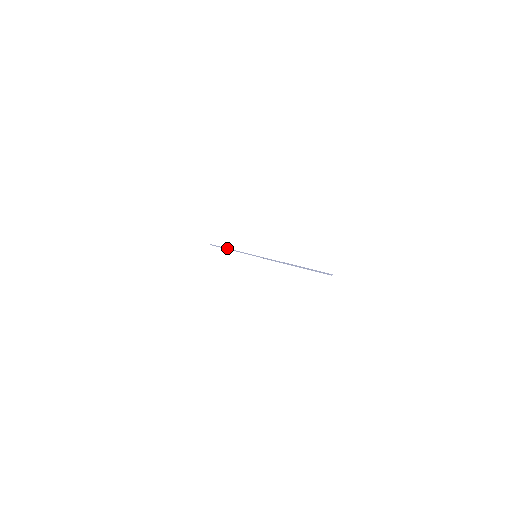
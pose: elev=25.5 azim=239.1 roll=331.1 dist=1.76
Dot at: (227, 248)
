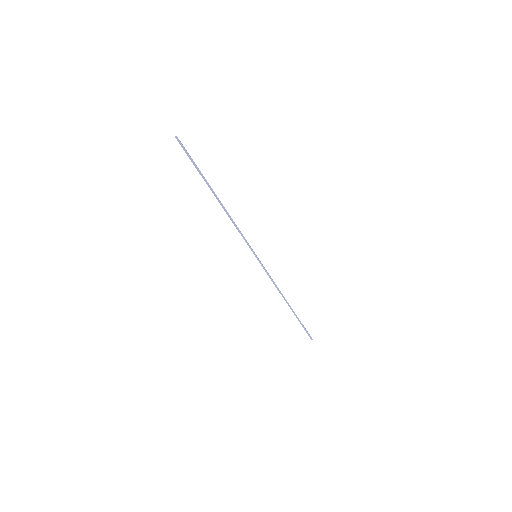
Dot at: occluded
